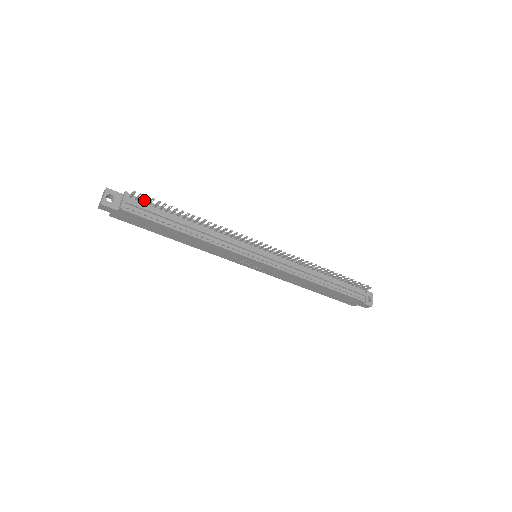
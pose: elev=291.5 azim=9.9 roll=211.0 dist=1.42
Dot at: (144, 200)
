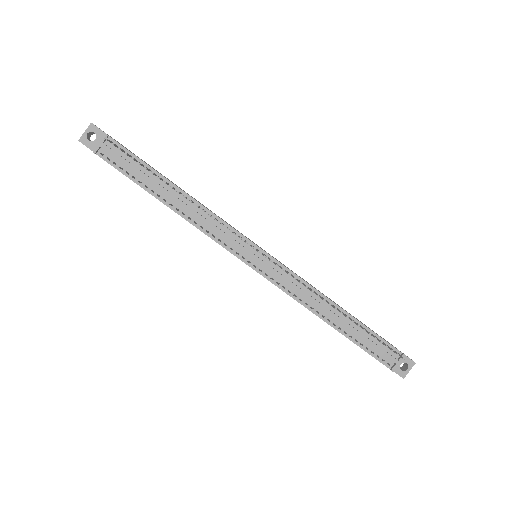
Dot at: (121, 150)
